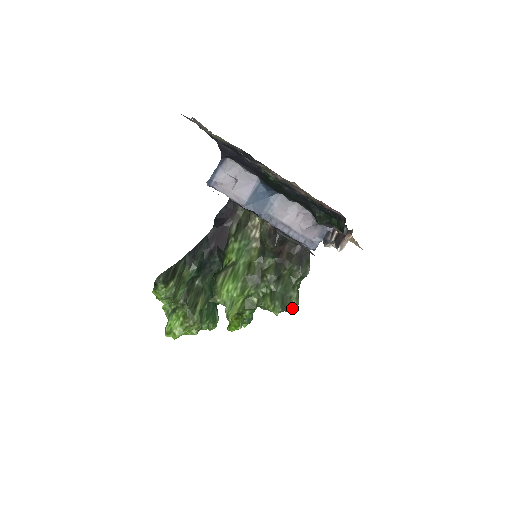
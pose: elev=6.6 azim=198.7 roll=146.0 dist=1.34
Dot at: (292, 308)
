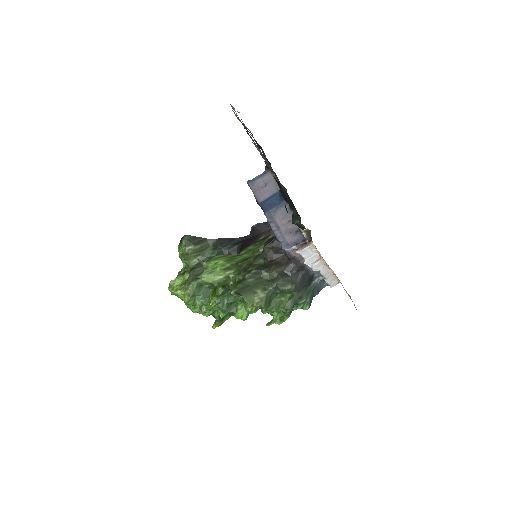
Dot at: (249, 298)
